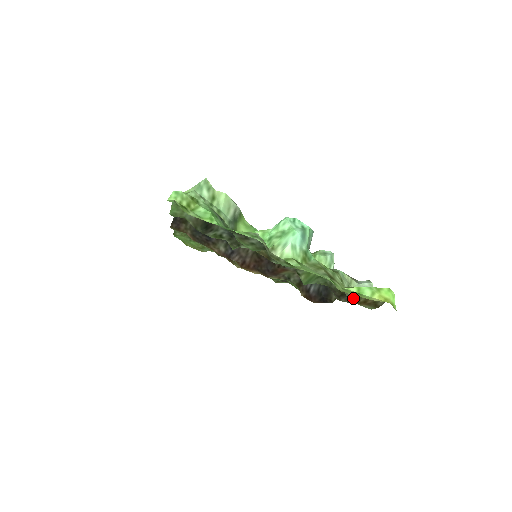
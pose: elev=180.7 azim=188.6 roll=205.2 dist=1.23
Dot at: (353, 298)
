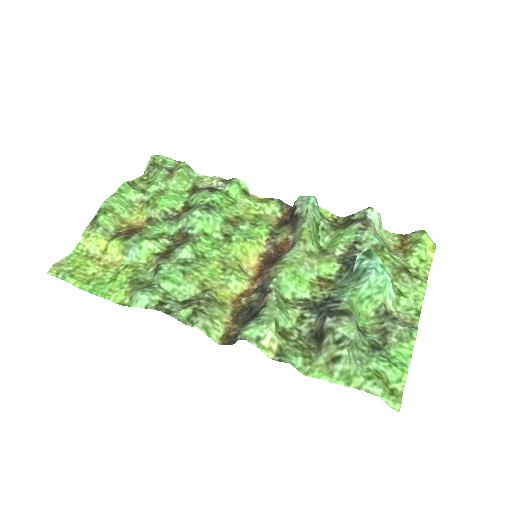
Dot at: (401, 253)
